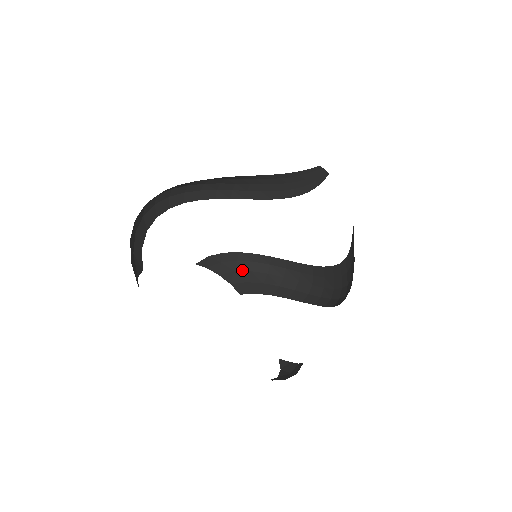
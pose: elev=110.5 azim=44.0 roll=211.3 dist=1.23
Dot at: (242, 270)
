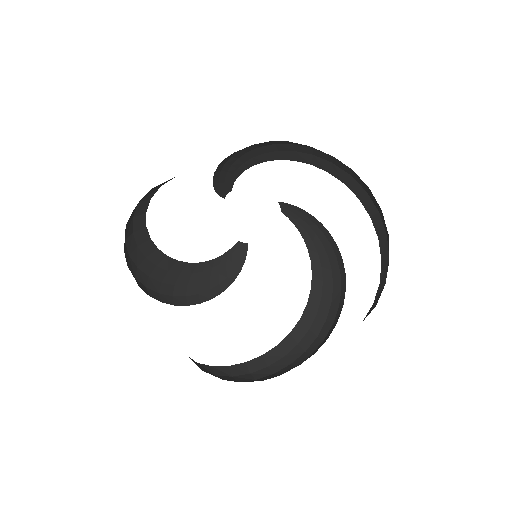
Dot at: (229, 380)
